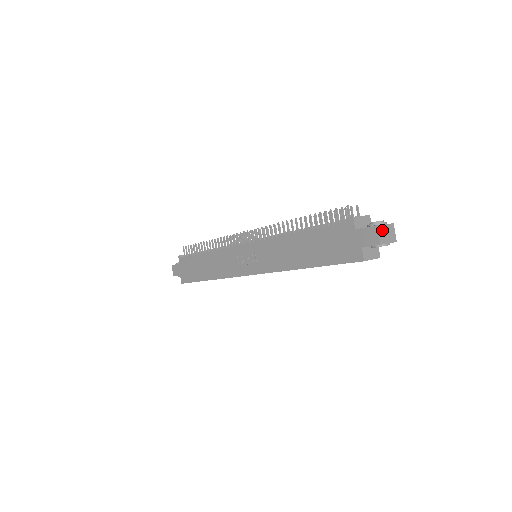
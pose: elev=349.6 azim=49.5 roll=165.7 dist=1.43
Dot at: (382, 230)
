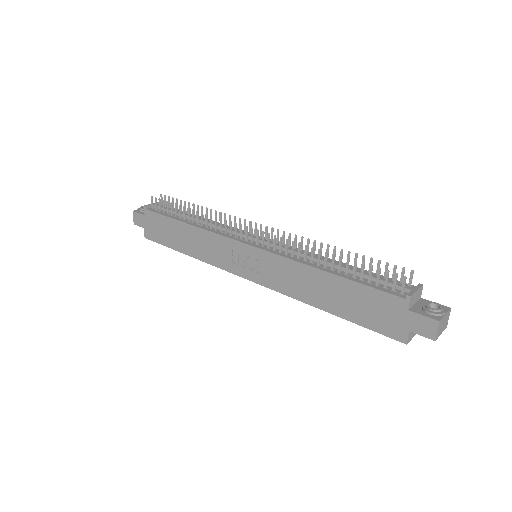
Dot at: (441, 323)
